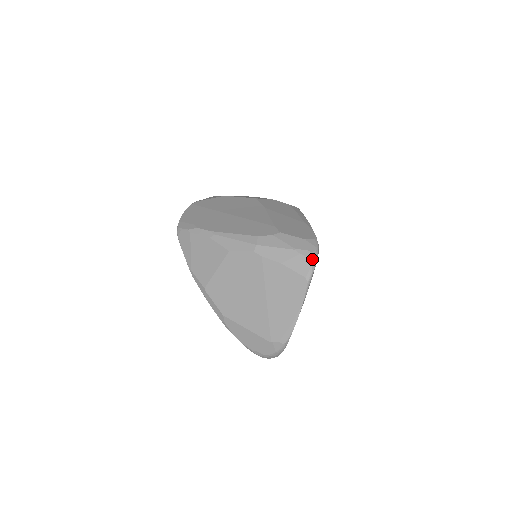
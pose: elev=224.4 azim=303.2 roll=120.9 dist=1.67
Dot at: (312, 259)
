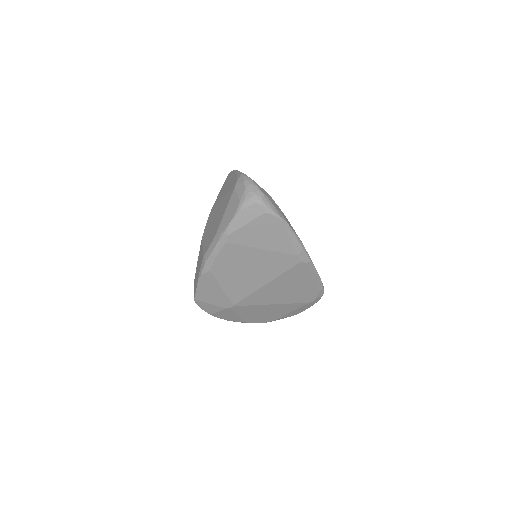
Dot at: occluded
